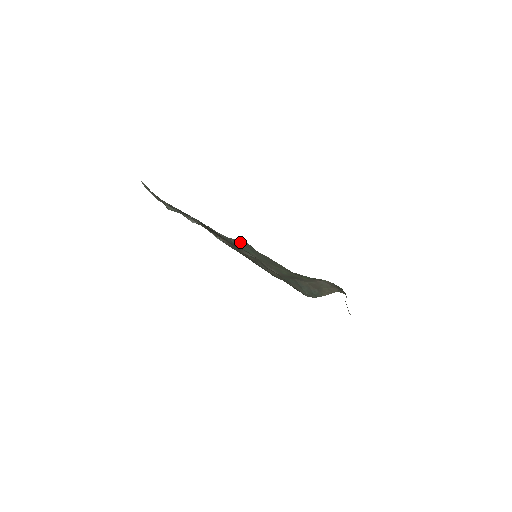
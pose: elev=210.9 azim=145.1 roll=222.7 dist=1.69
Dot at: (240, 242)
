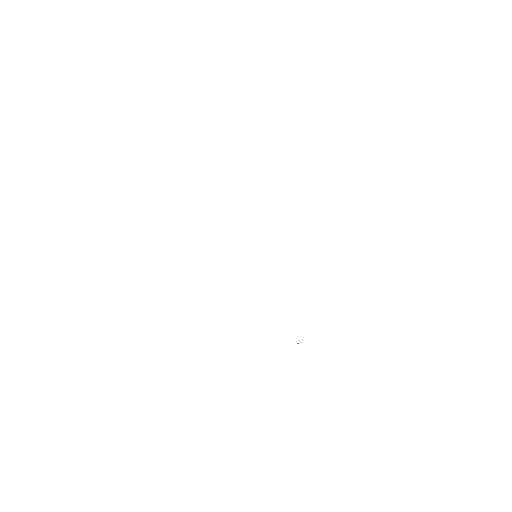
Dot at: occluded
